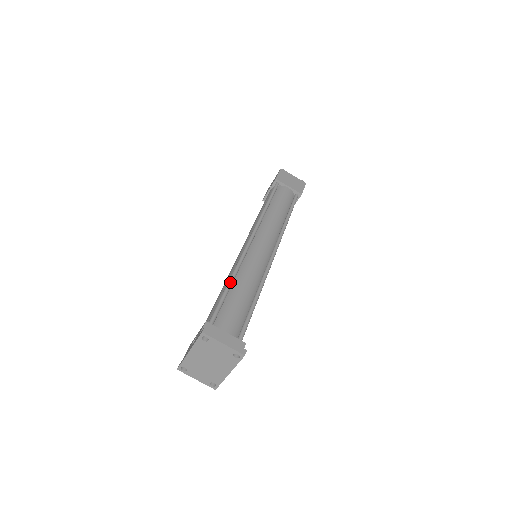
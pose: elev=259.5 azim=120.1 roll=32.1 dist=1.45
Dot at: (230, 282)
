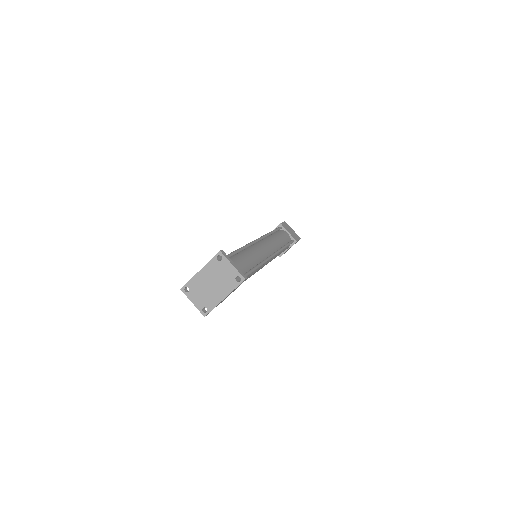
Dot at: (239, 249)
